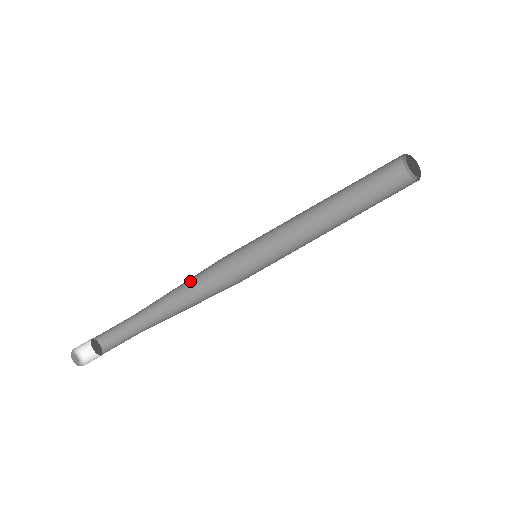
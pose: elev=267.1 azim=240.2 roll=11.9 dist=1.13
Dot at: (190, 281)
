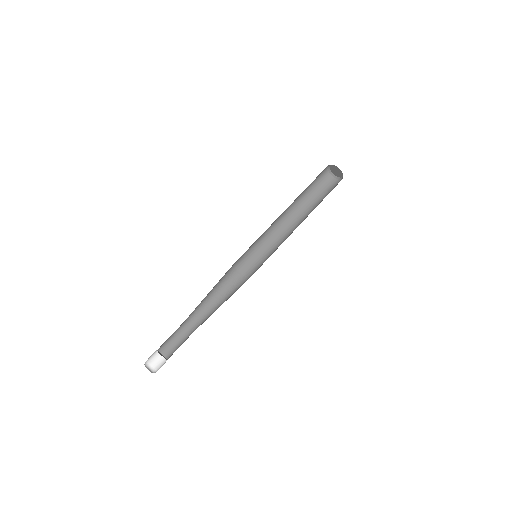
Dot at: (214, 286)
